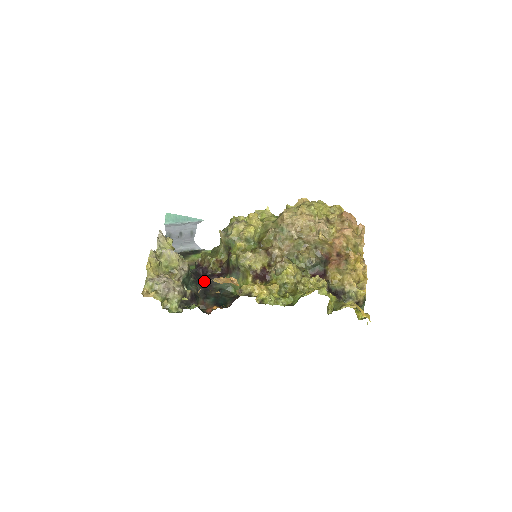
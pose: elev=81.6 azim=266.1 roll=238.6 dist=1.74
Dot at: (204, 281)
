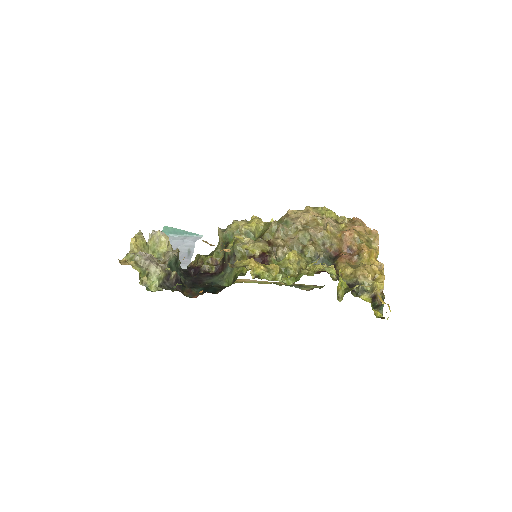
Dot at: (194, 276)
